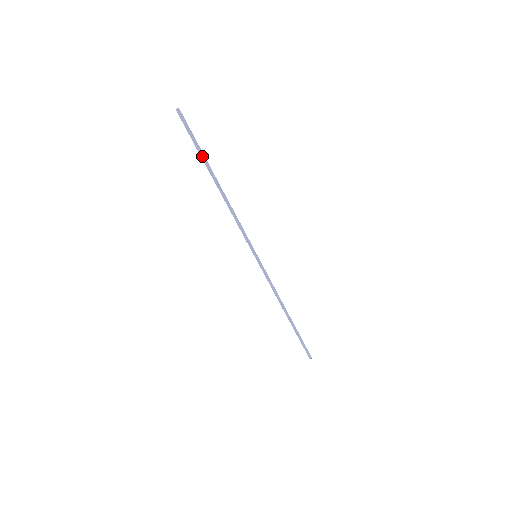
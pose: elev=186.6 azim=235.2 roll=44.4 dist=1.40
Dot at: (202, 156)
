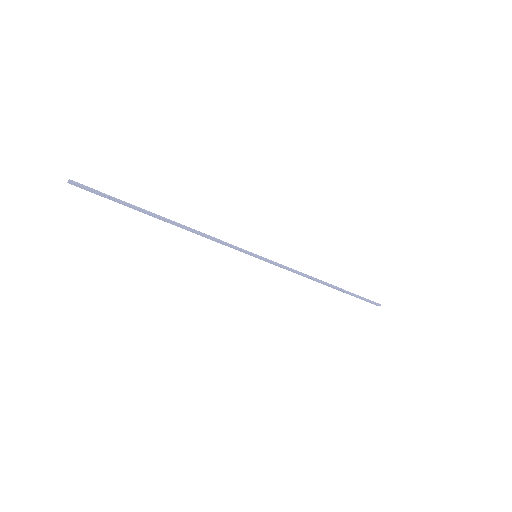
Dot at: (129, 206)
